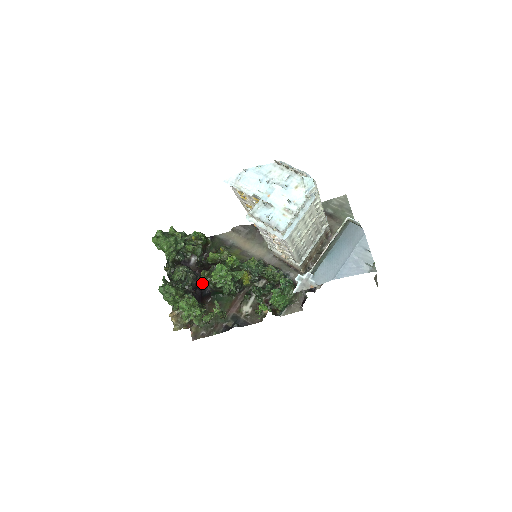
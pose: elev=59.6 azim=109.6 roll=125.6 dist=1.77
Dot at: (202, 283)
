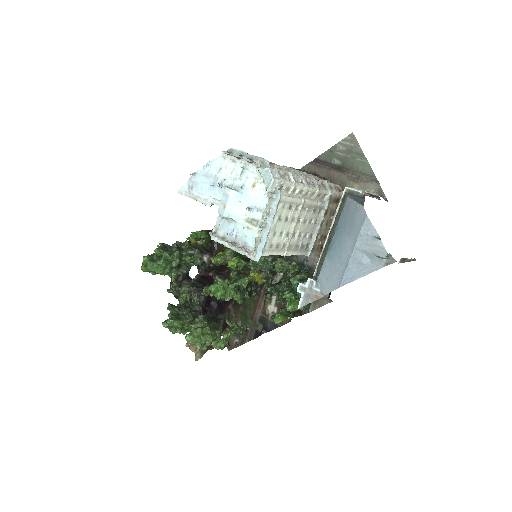
Dot at: occluded
